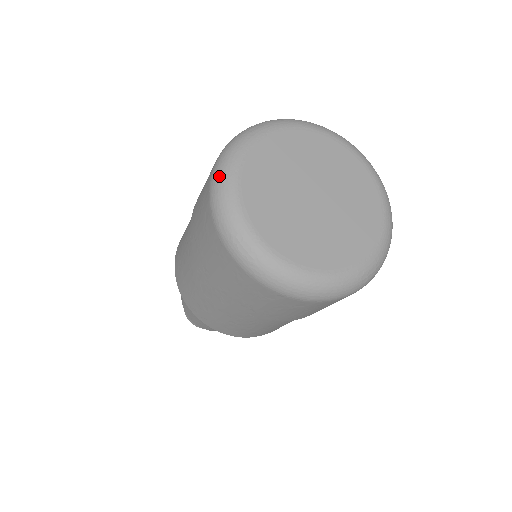
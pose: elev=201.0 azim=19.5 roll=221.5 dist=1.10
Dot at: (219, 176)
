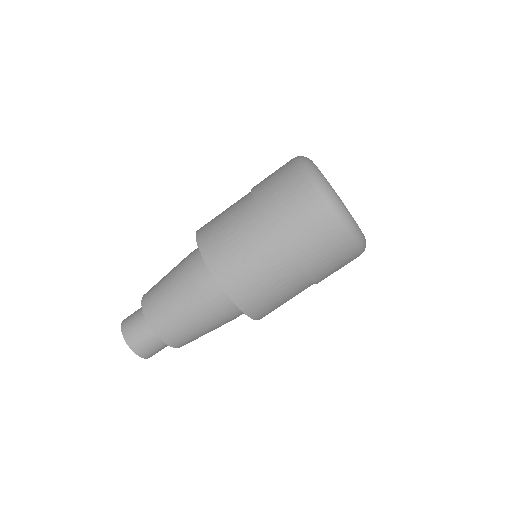
Dot at: occluded
